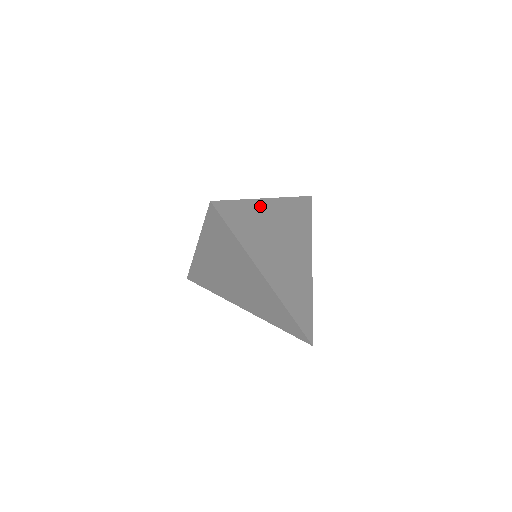
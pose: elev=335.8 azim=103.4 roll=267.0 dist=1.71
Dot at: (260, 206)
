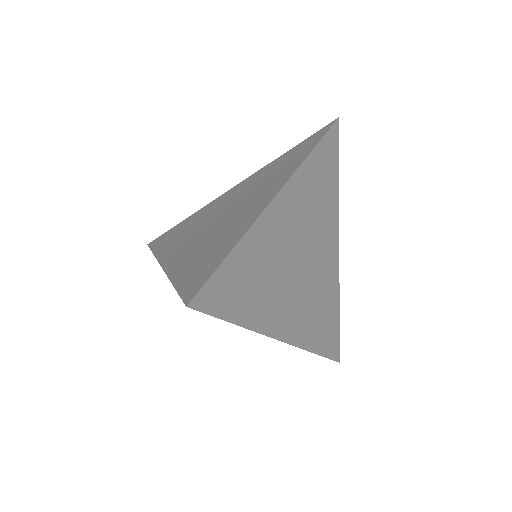
Dot at: (266, 224)
